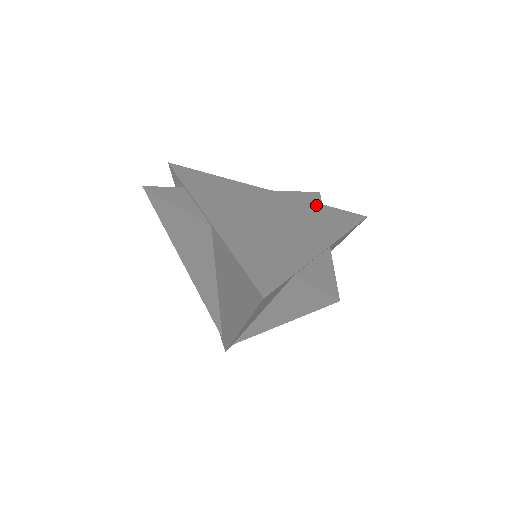
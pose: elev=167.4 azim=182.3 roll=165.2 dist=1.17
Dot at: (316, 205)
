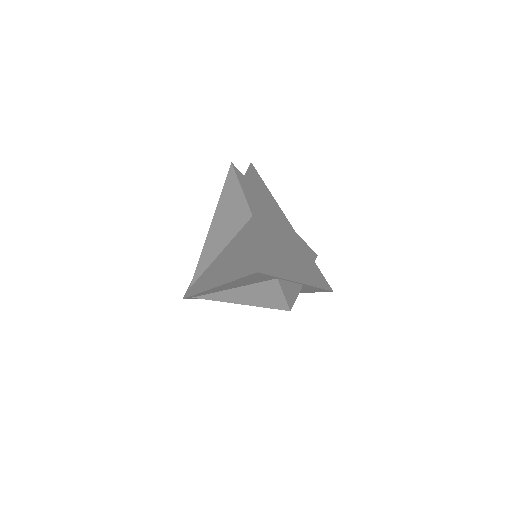
Dot at: (311, 259)
